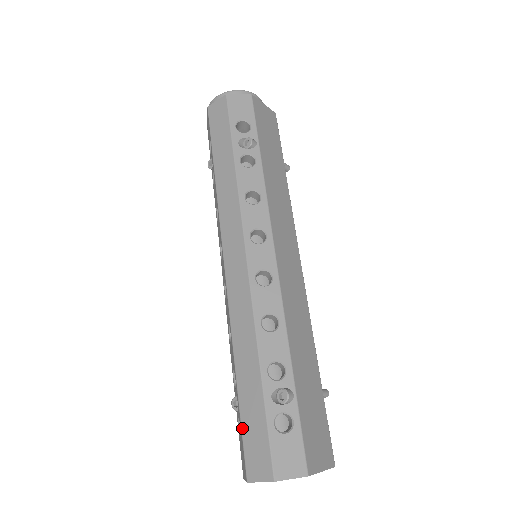
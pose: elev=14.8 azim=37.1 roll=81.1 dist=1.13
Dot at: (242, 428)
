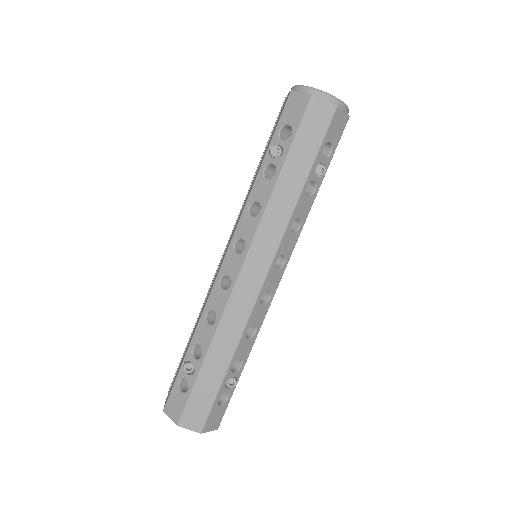
Dot at: (192, 393)
